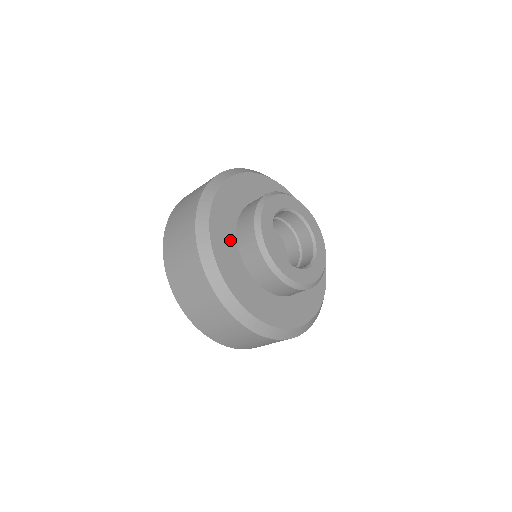
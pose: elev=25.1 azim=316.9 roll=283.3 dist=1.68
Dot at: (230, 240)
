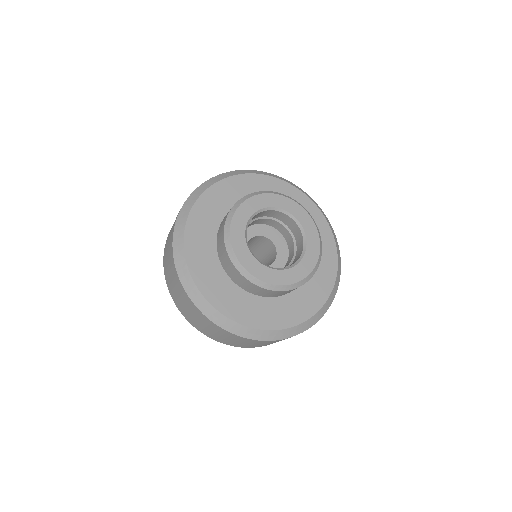
Dot at: (221, 279)
